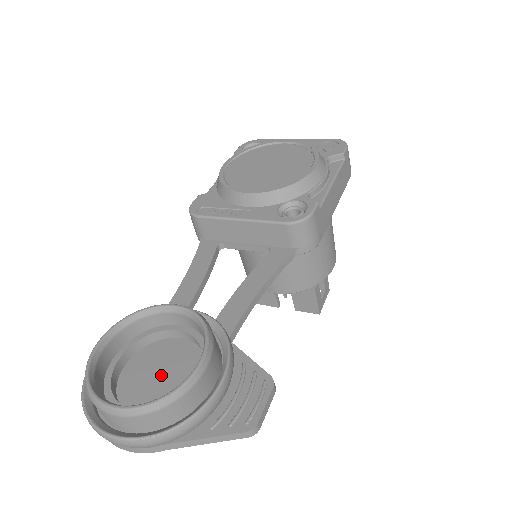
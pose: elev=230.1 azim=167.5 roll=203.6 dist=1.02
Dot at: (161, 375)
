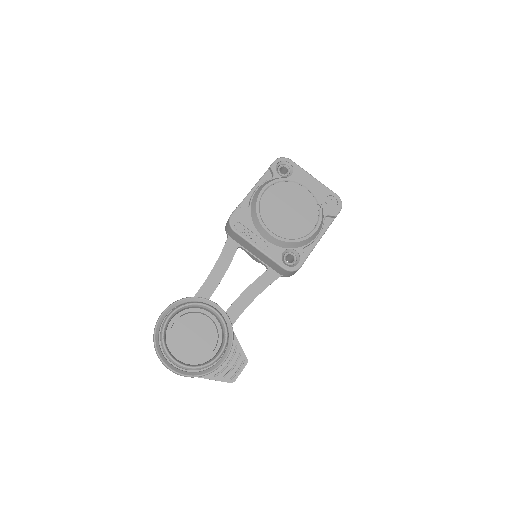
Dot at: (194, 338)
